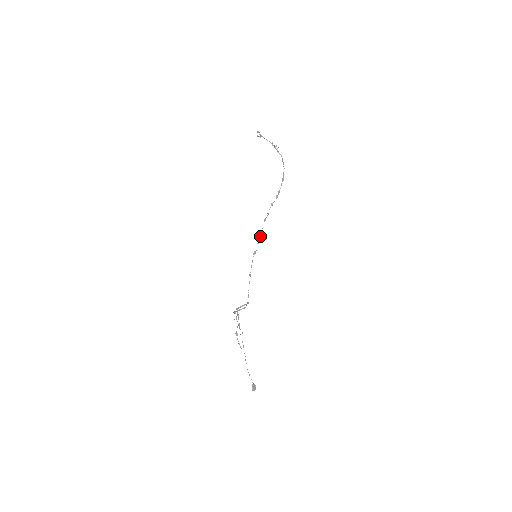
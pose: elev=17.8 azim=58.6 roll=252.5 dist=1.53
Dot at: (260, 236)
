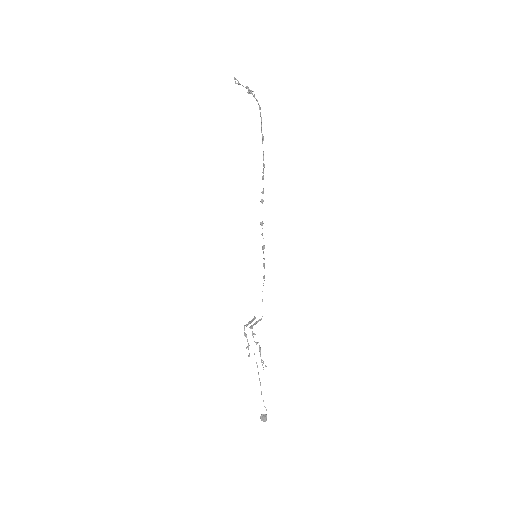
Dot at: (261, 225)
